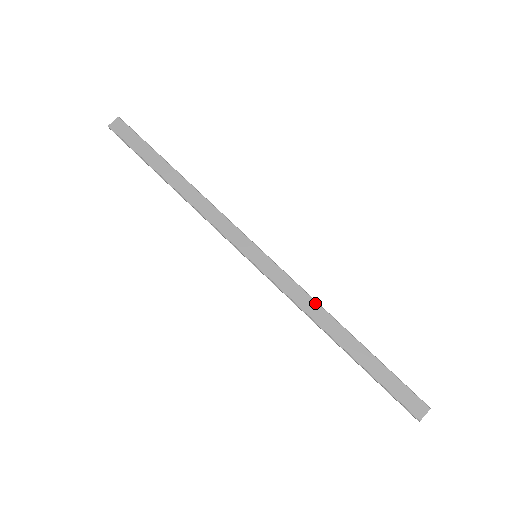
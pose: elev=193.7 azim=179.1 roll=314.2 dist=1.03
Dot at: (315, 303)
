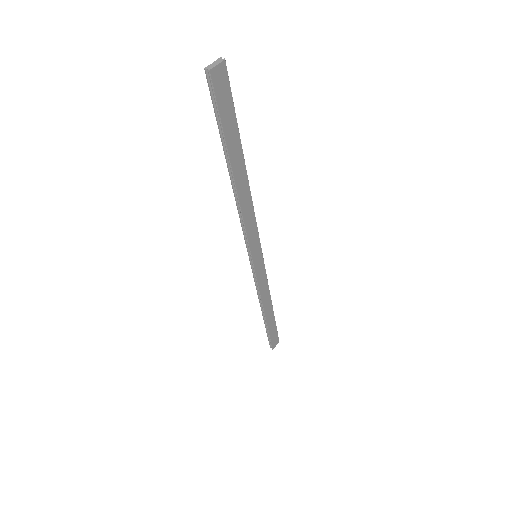
Dot at: (269, 291)
